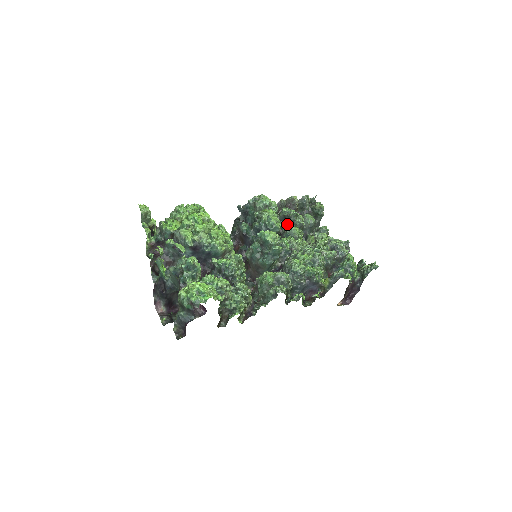
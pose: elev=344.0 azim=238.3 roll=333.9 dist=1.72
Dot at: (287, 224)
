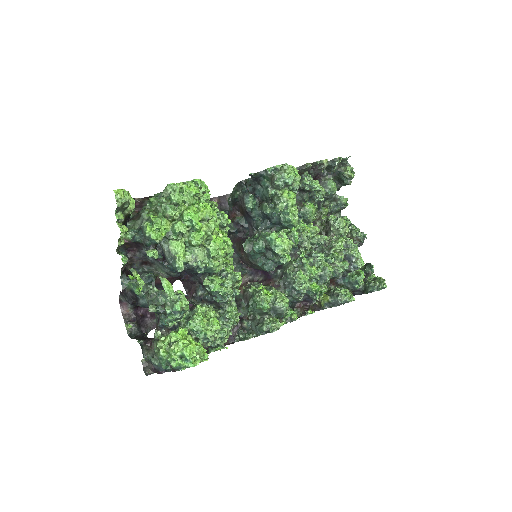
Dot at: (303, 199)
